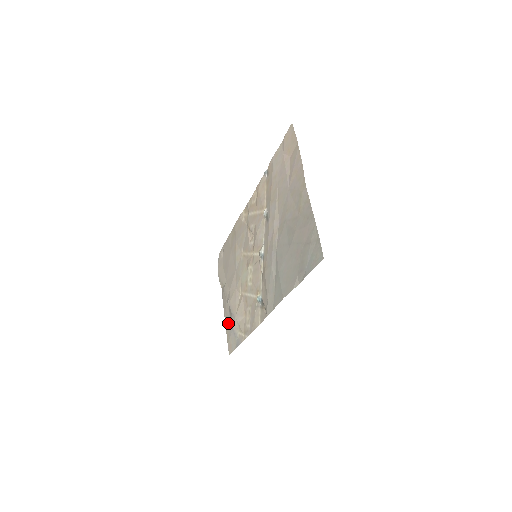
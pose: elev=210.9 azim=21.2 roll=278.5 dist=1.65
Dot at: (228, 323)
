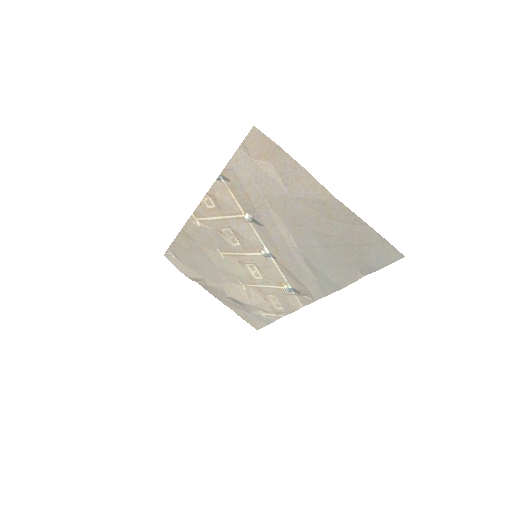
Dot at: (236, 309)
